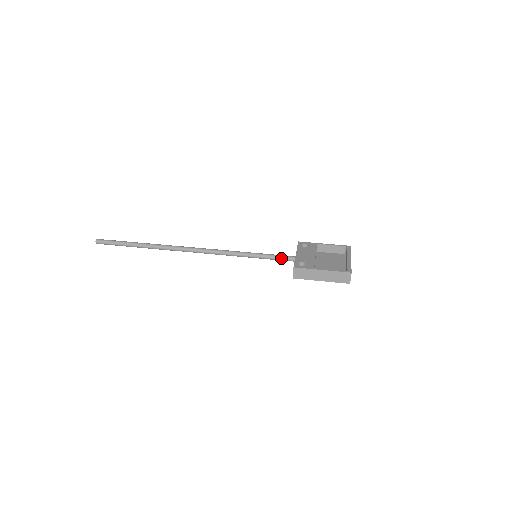
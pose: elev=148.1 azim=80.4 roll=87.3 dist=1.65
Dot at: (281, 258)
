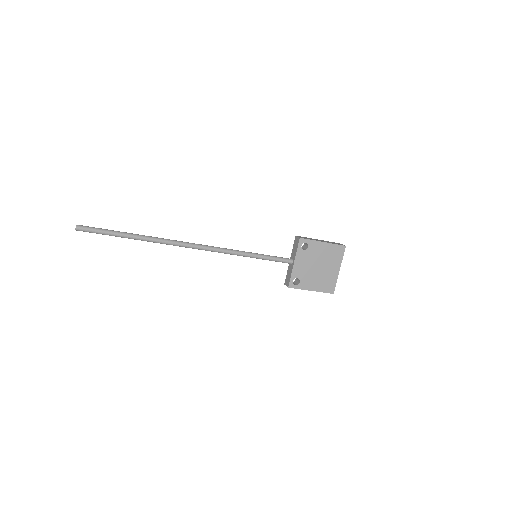
Dot at: (279, 257)
